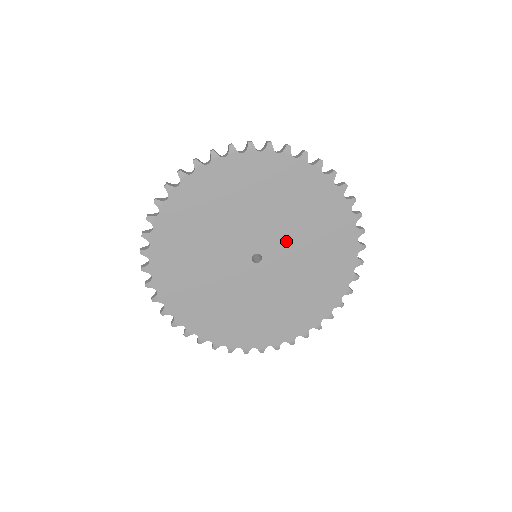
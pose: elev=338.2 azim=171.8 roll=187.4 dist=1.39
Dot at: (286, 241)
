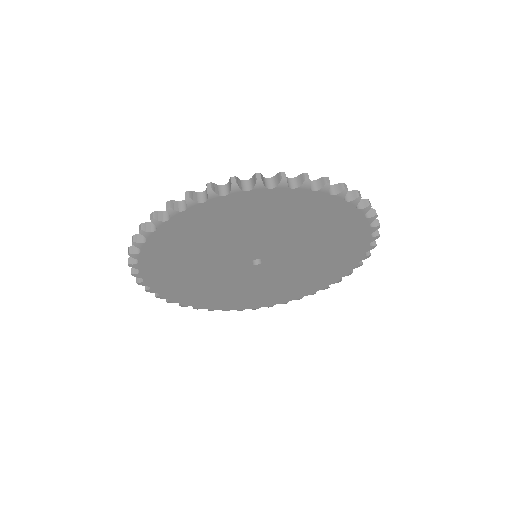
Dot at: (290, 263)
